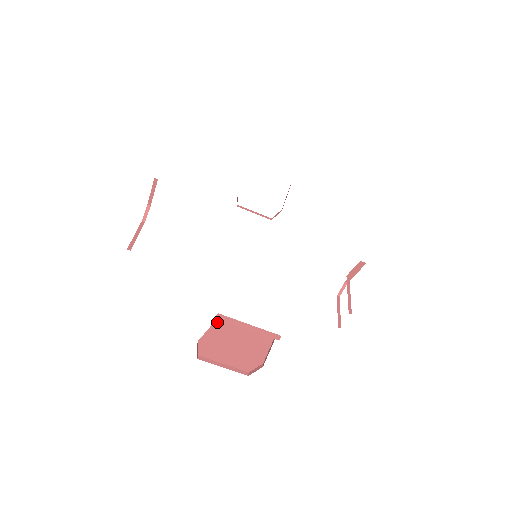
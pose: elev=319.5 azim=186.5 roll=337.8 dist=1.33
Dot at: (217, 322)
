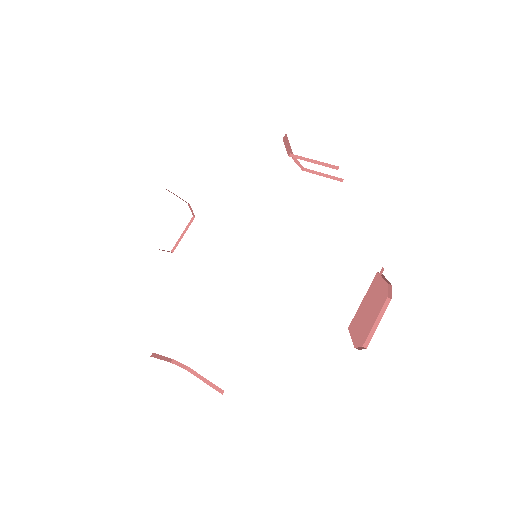
Dot at: occluded
